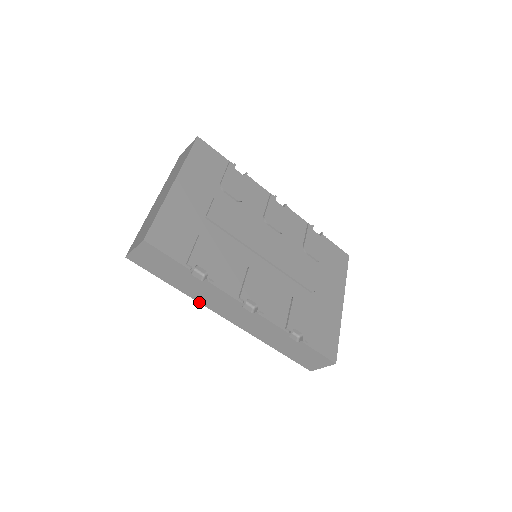
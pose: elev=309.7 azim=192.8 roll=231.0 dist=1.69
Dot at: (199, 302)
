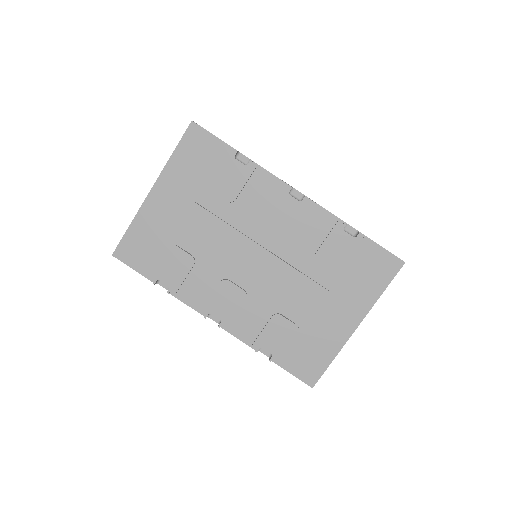
Dot at: occluded
